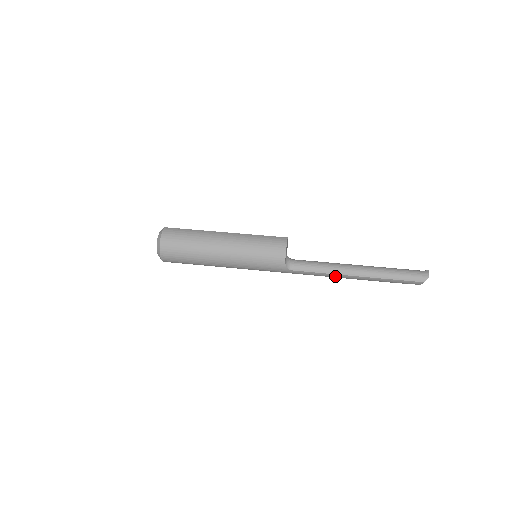
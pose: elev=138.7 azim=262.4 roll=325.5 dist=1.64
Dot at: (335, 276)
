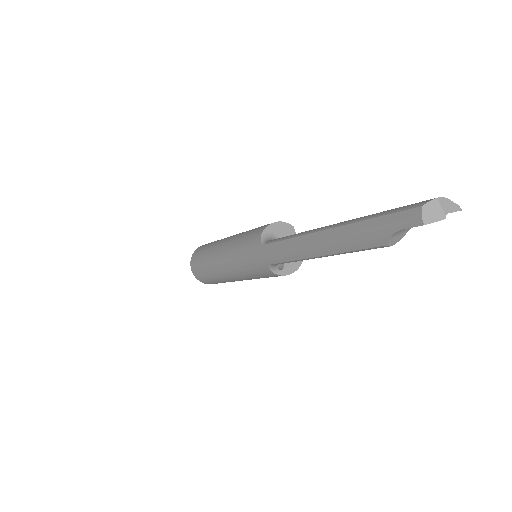
Dot at: (303, 243)
